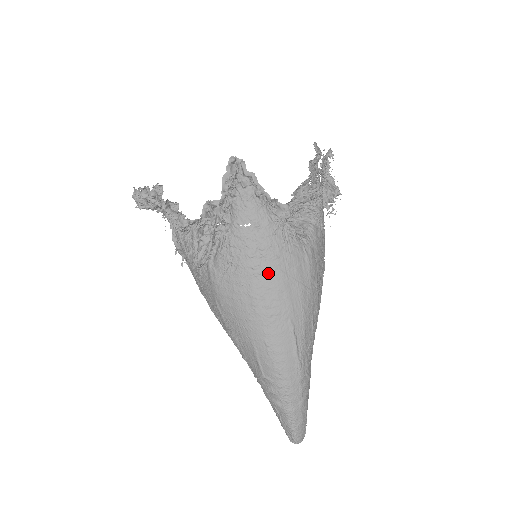
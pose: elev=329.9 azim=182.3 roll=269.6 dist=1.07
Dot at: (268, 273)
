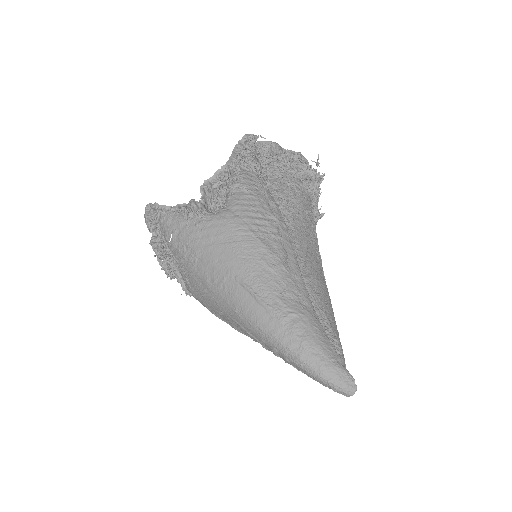
Dot at: (200, 256)
